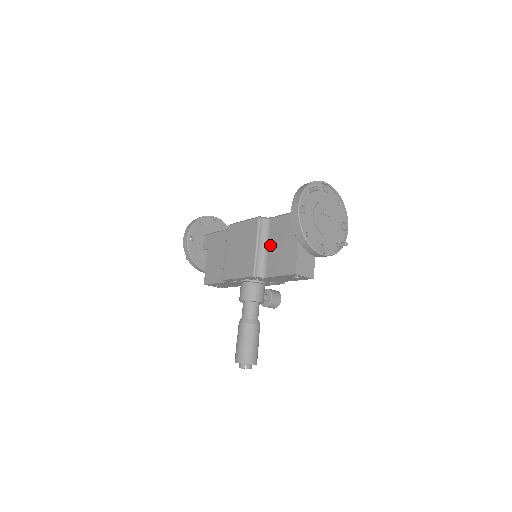
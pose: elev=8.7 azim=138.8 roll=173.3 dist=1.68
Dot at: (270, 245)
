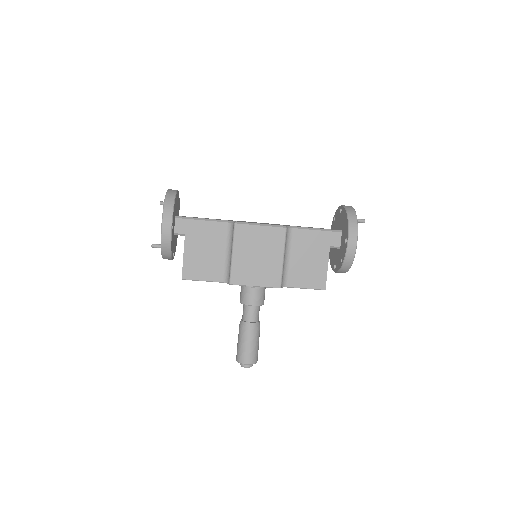
Dot at: (293, 256)
